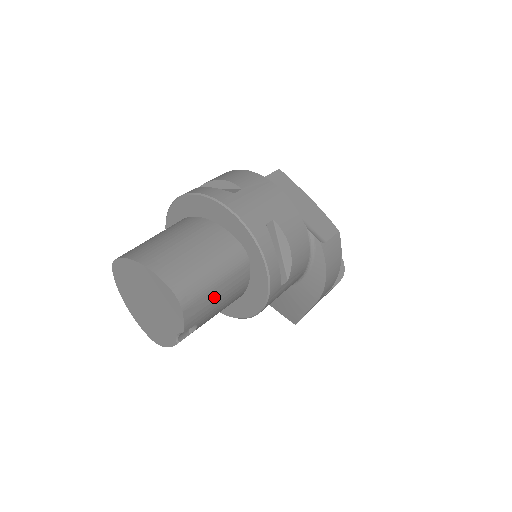
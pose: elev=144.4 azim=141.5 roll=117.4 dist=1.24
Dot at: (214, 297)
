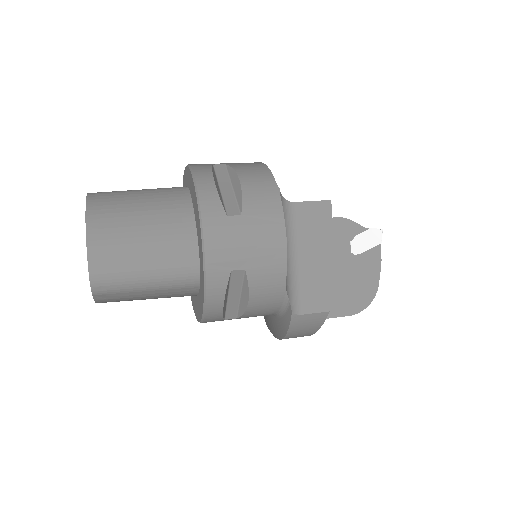
Dot at: (140, 295)
